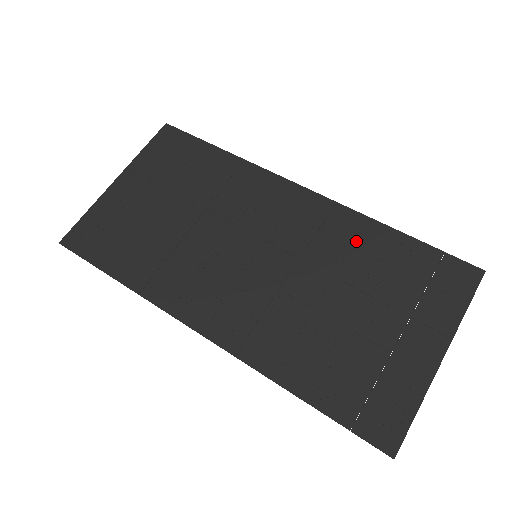
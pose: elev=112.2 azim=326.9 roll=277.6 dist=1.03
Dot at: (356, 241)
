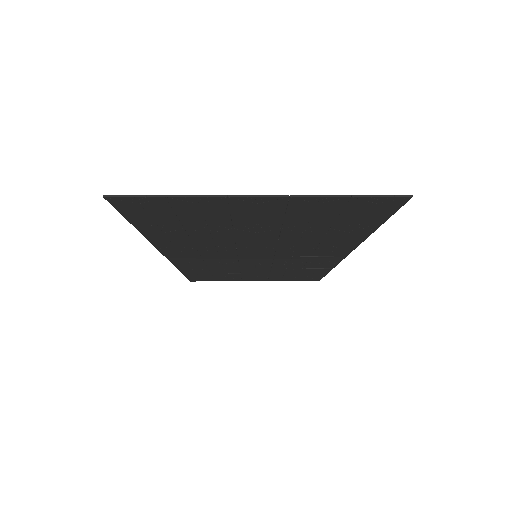
Dot at: (330, 239)
